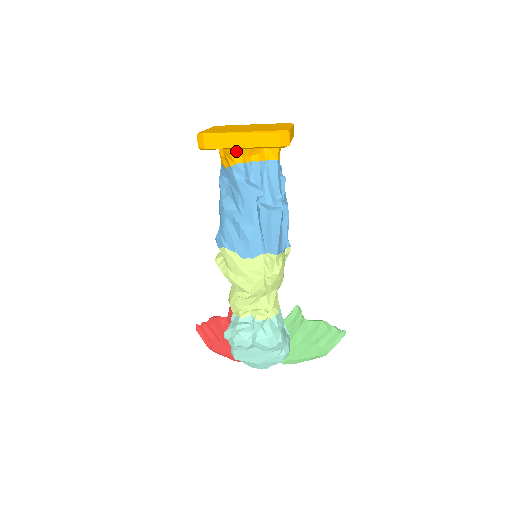
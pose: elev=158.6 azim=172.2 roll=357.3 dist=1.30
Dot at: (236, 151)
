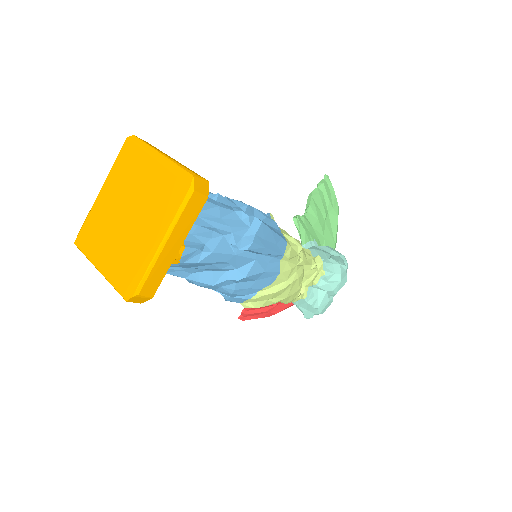
Dot at: occluded
